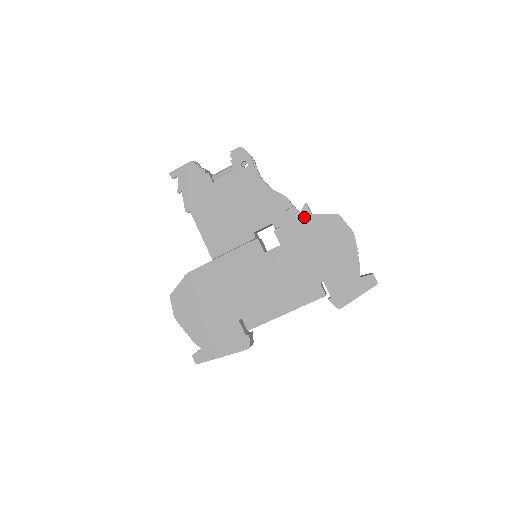
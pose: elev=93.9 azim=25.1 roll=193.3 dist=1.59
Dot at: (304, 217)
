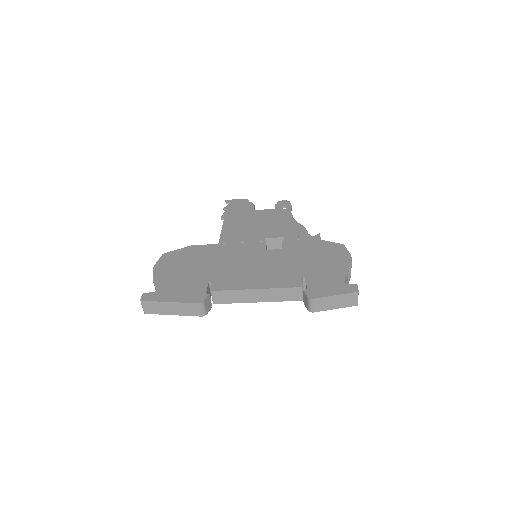
Dot at: (313, 240)
